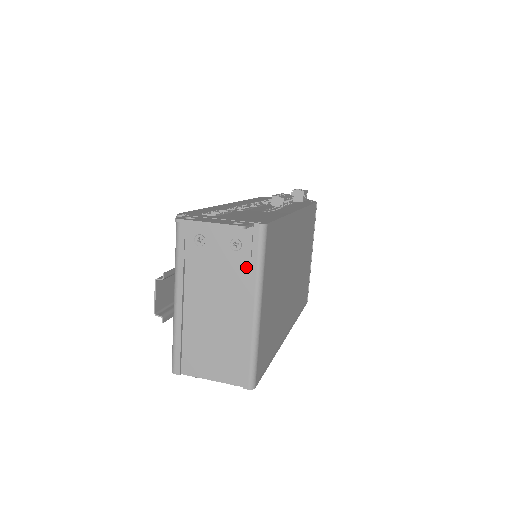
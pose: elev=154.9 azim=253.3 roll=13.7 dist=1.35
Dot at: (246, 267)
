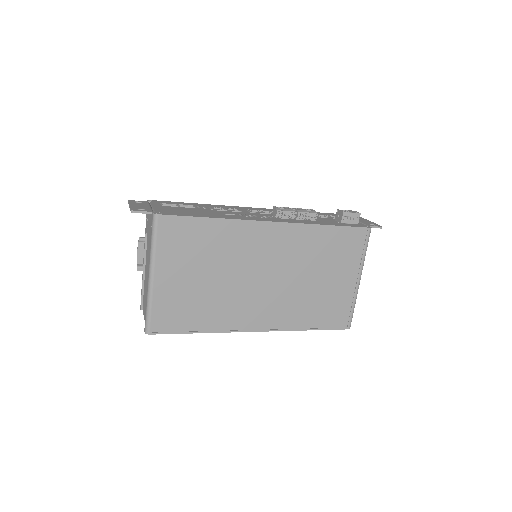
Dot at: (150, 243)
